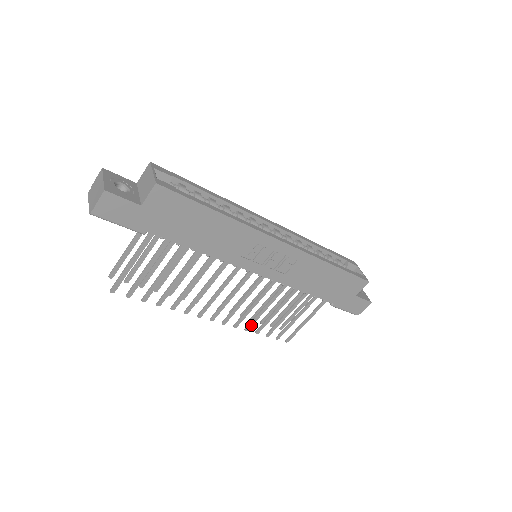
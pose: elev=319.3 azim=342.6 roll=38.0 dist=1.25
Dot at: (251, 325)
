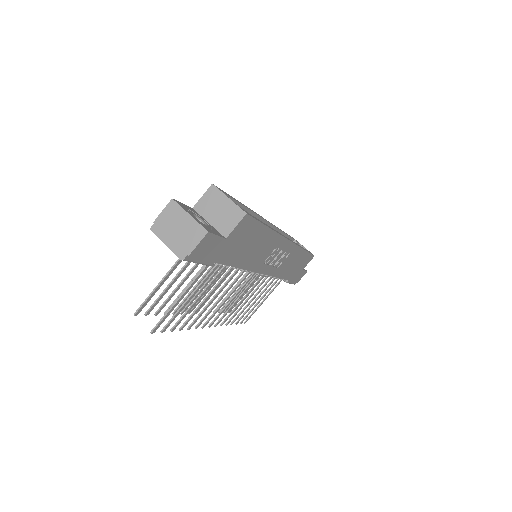
Dot at: occluded
